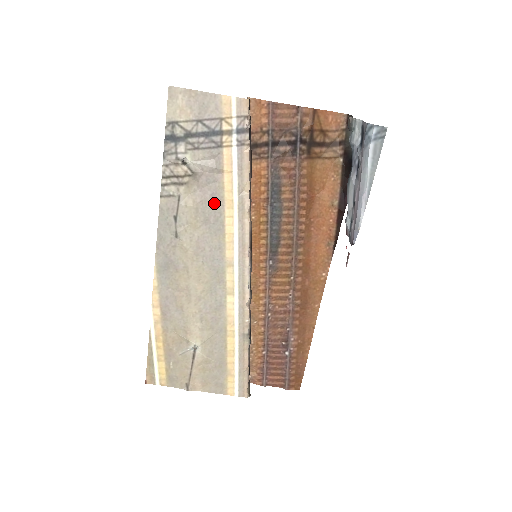
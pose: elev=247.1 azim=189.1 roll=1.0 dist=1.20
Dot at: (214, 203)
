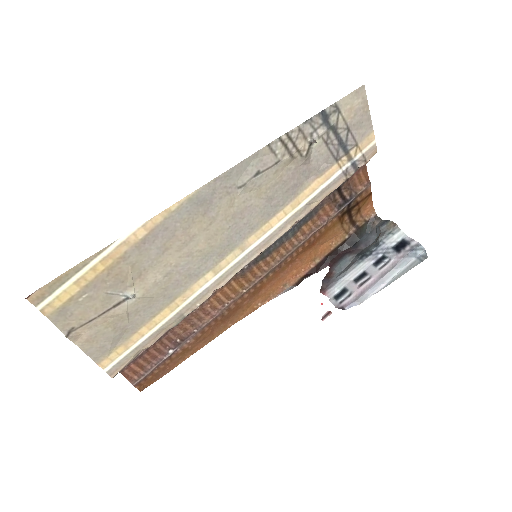
Dot at: (289, 192)
